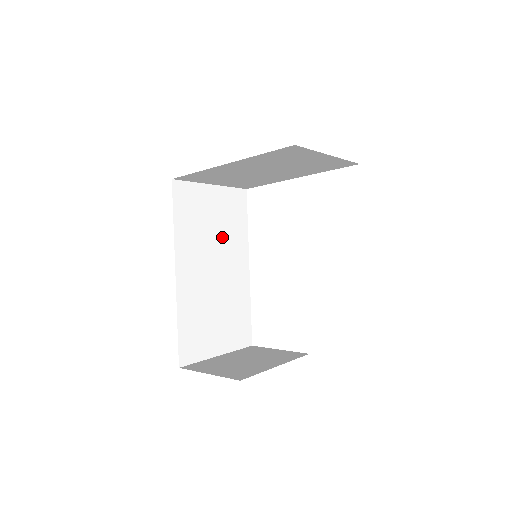
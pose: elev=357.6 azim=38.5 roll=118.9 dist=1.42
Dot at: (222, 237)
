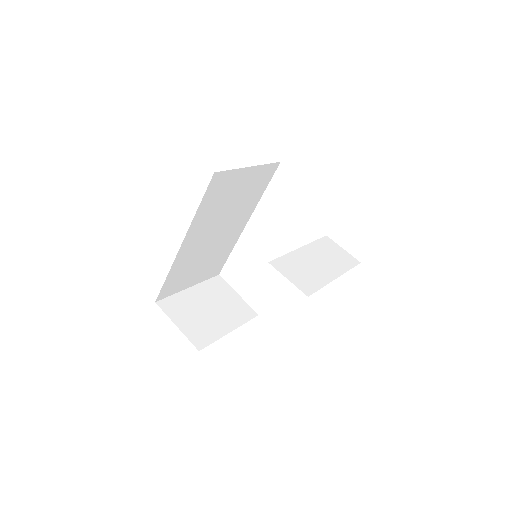
Dot at: (236, 207)
